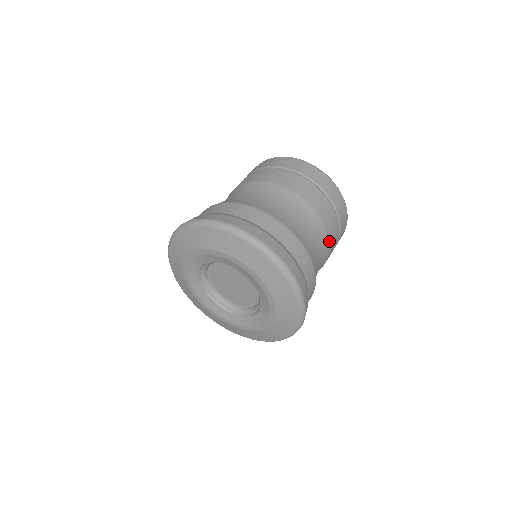
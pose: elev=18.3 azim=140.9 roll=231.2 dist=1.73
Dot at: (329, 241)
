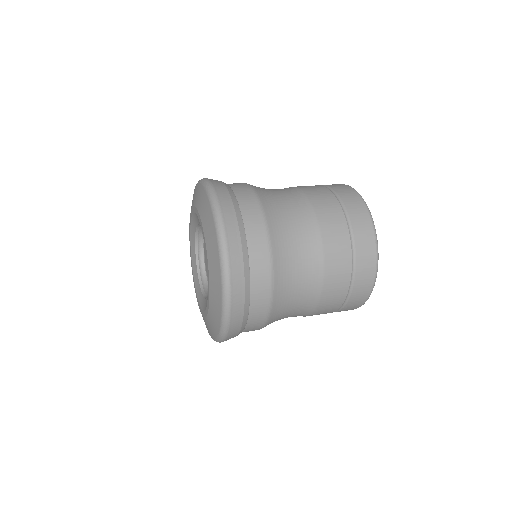
Dot at: (318, 220)
